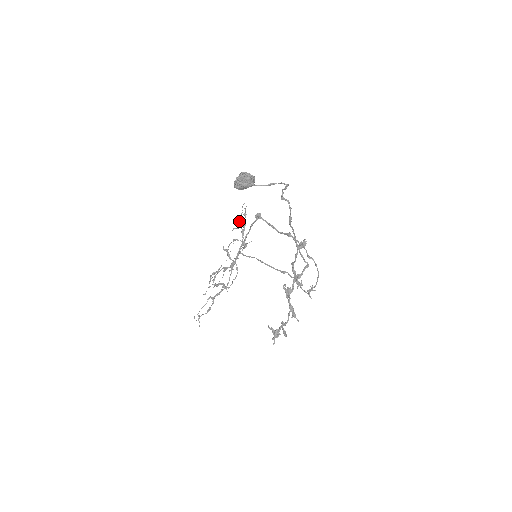
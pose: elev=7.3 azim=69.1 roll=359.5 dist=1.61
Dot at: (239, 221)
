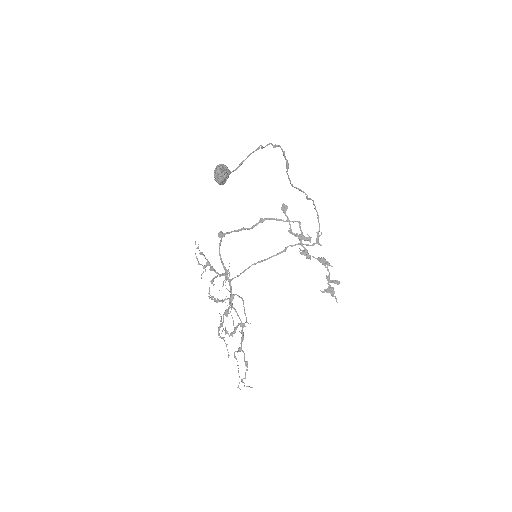
Dot at: occluded
